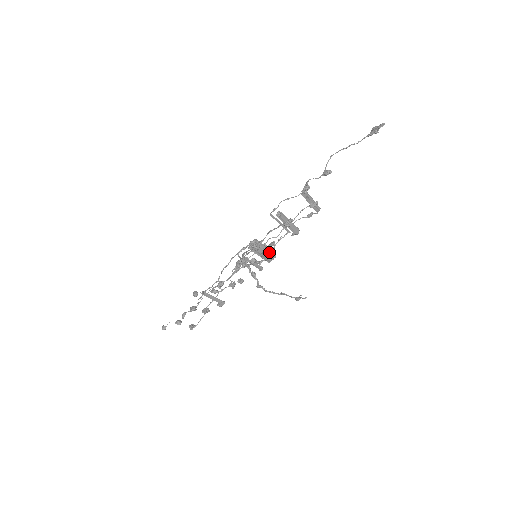
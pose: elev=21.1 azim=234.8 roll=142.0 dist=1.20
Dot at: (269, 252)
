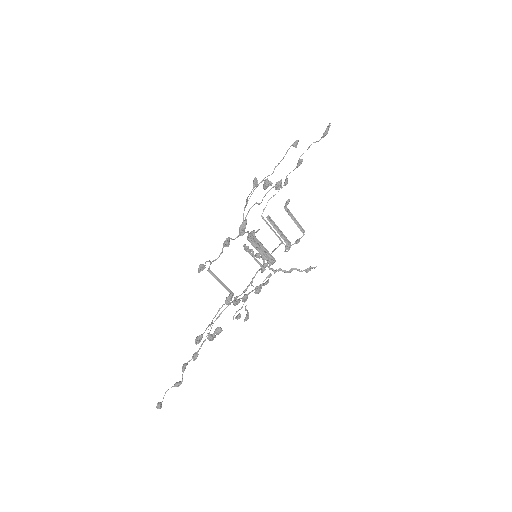
Dot at: (268, 186)
